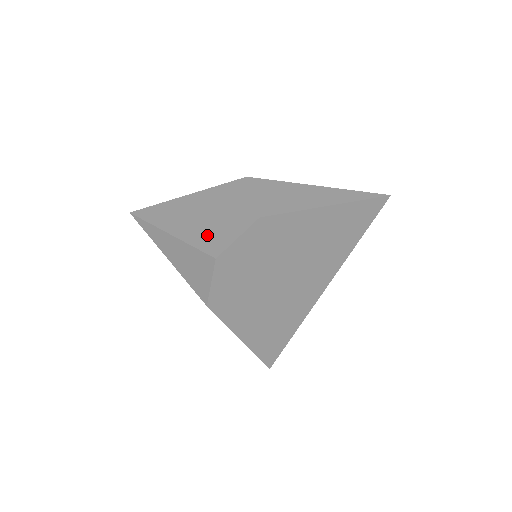
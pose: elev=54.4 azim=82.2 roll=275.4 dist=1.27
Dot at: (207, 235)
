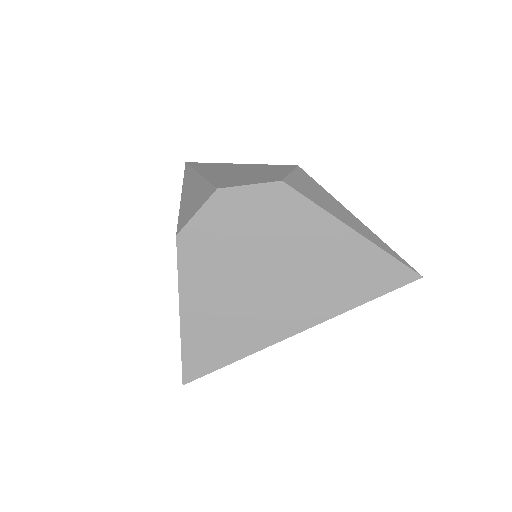
Dot at: (227, 179)
